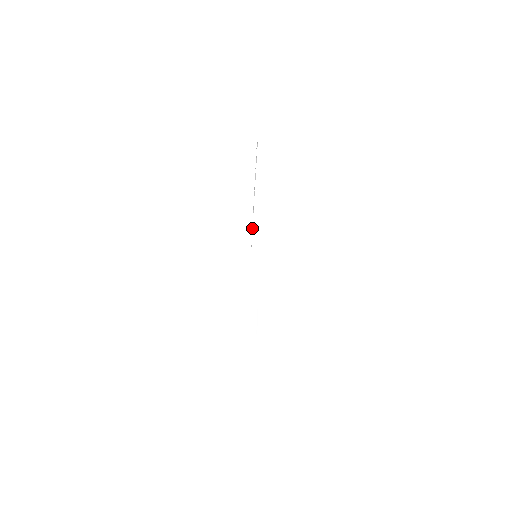
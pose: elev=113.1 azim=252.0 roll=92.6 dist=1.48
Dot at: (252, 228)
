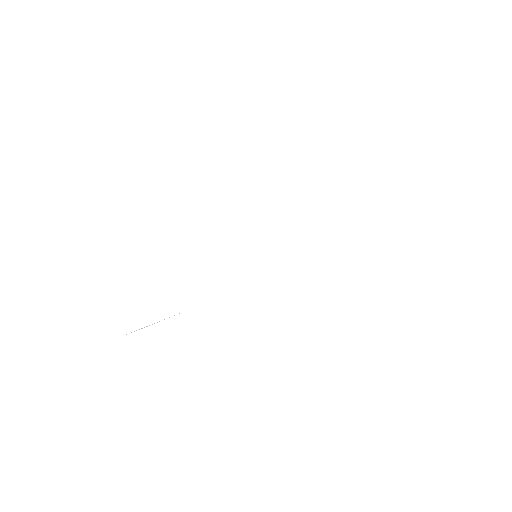
Dot at: occluded
